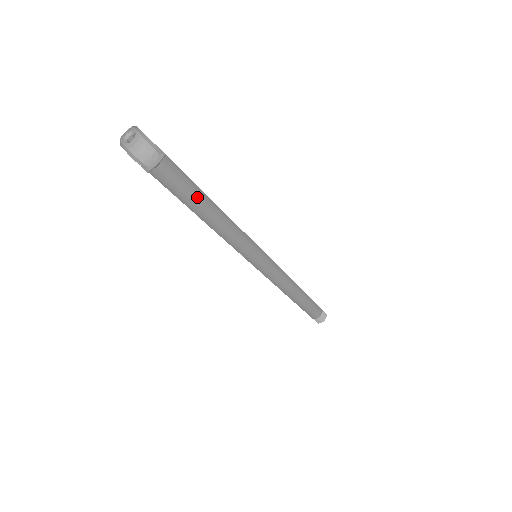
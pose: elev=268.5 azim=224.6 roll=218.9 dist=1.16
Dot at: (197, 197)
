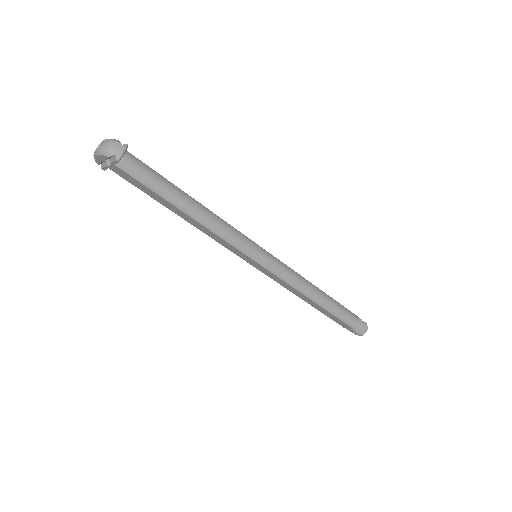
Dot at: (171, 189)
